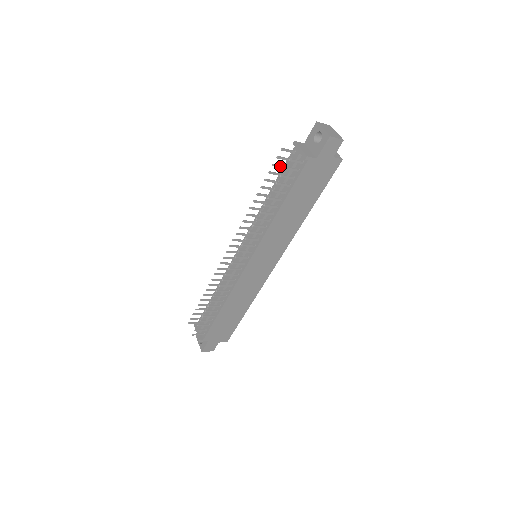
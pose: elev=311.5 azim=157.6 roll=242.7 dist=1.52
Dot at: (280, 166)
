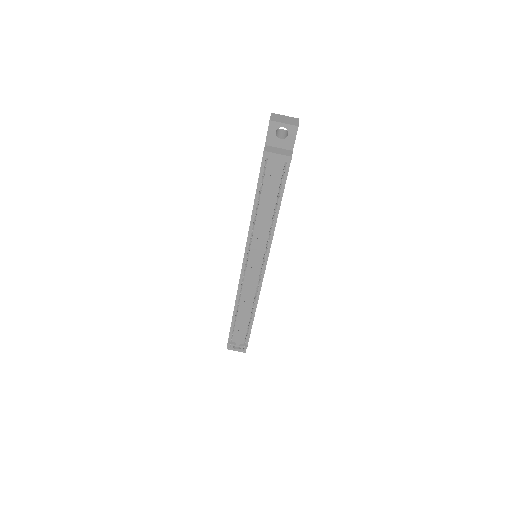
Dot at: occluded
